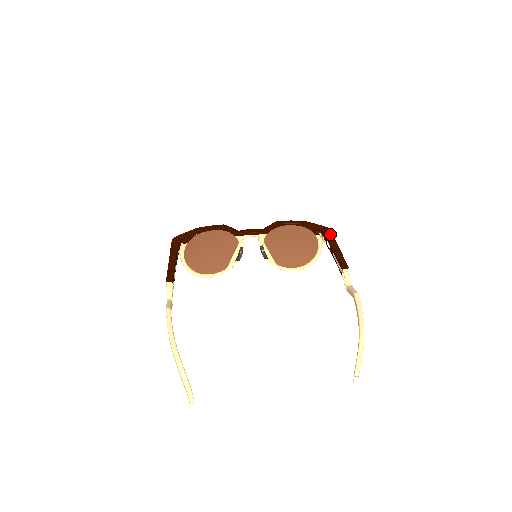
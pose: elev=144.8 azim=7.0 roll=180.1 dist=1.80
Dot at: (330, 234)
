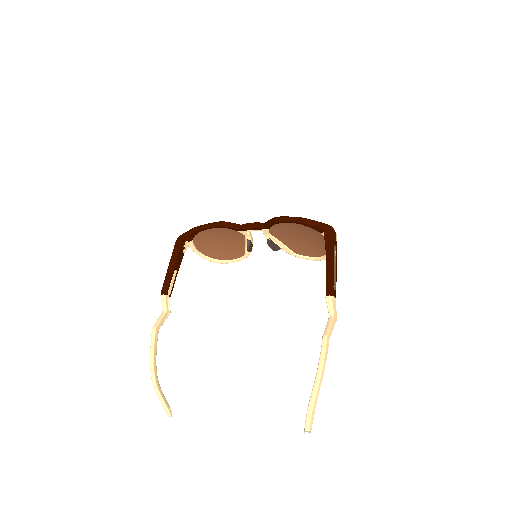
Dot at: (330, 238)
